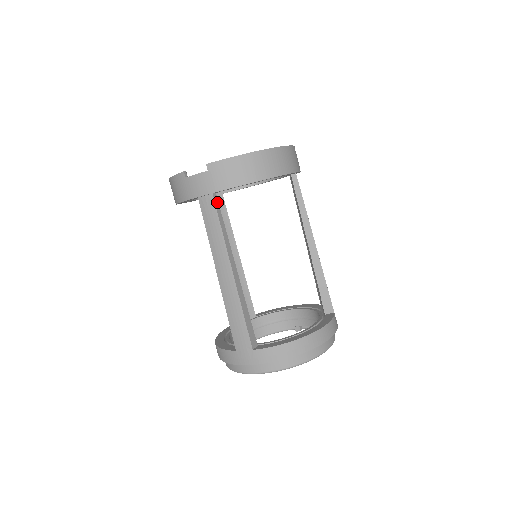
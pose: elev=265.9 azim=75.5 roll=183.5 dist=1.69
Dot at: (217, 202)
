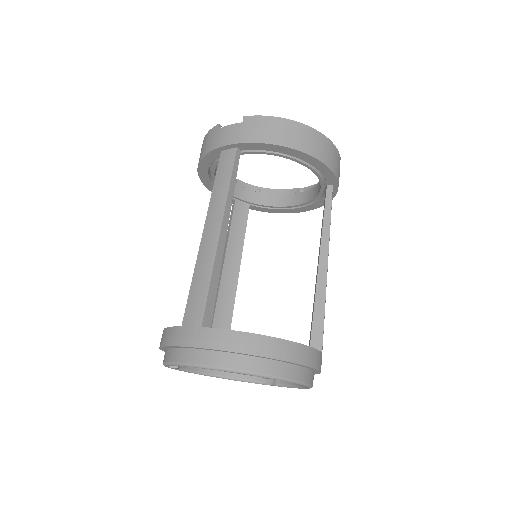
Dot at: (238, 159)
